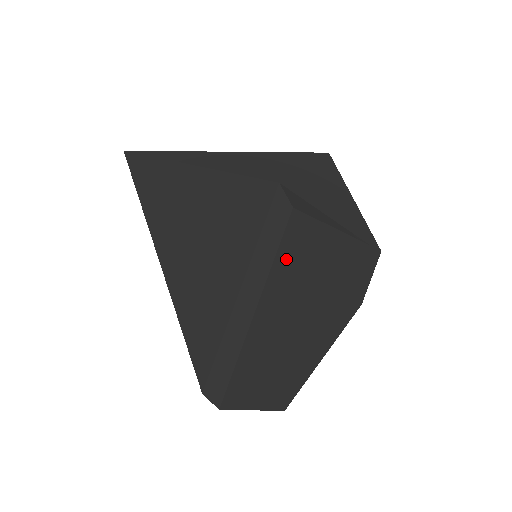
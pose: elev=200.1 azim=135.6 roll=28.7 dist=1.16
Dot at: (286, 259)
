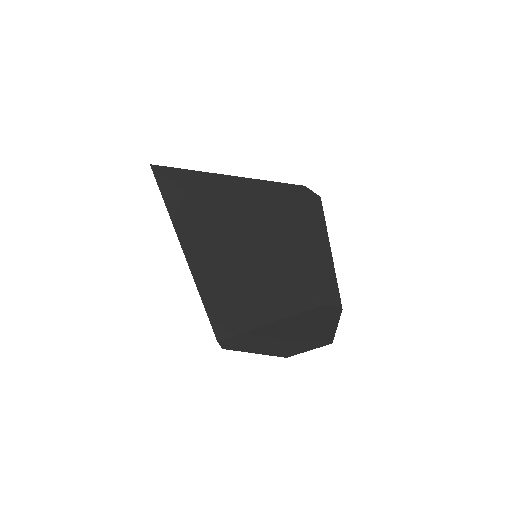
Dot at: occluded
